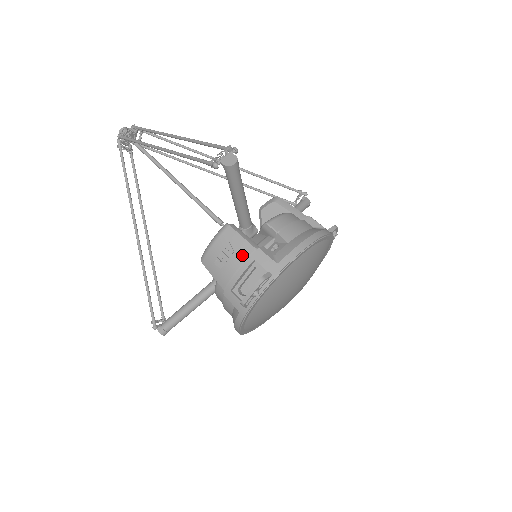
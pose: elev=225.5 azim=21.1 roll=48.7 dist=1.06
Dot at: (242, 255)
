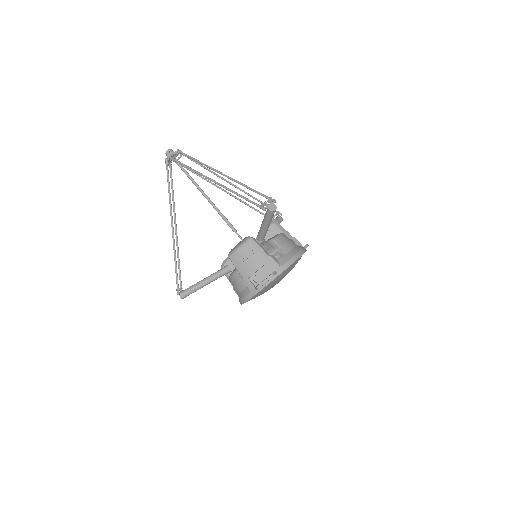
Dot at: (259, 258)
